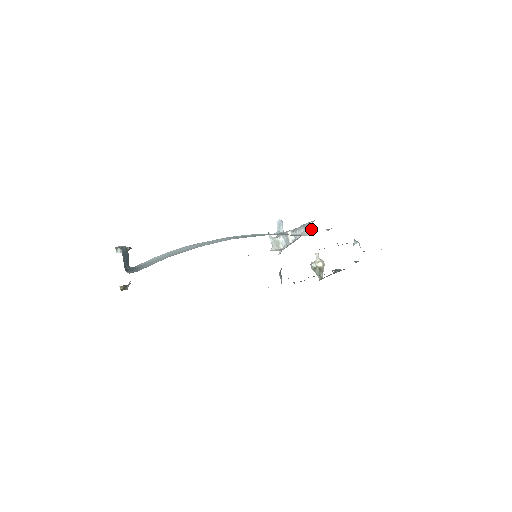
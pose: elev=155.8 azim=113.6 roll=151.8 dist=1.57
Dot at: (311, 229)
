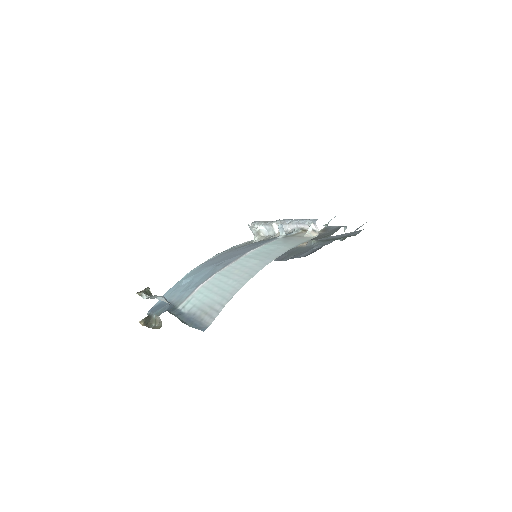
Dot at: (313, 229)
